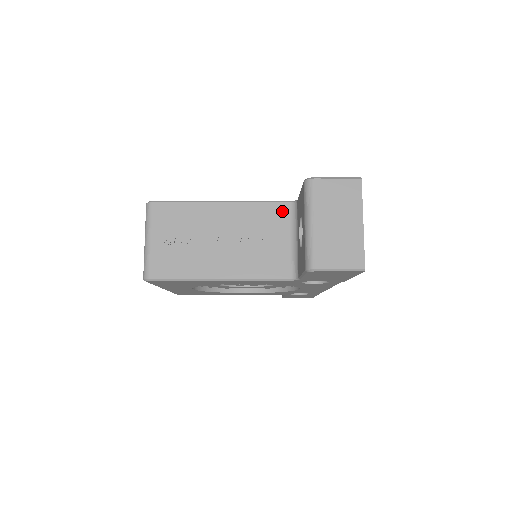
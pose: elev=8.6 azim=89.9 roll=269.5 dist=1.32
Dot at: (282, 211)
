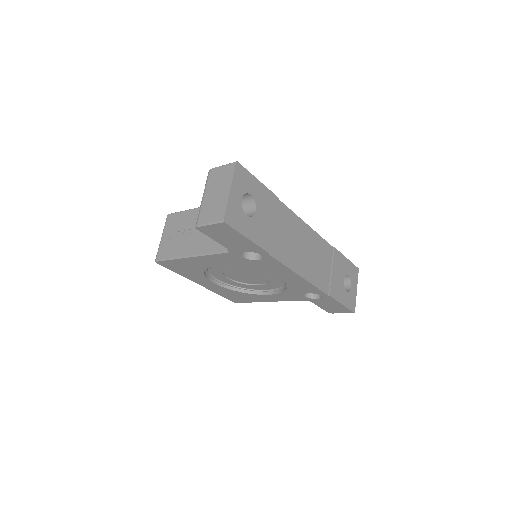
Dot at: occluded
